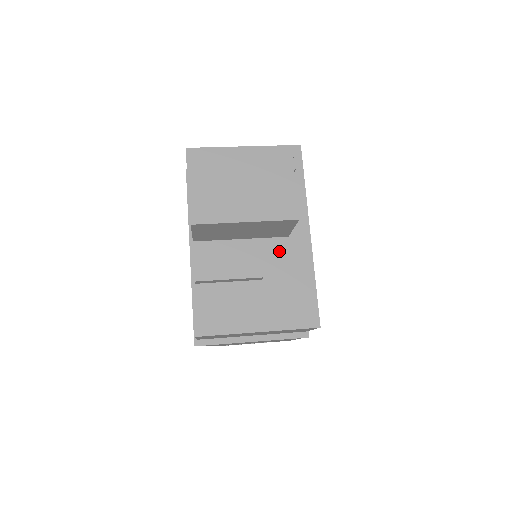
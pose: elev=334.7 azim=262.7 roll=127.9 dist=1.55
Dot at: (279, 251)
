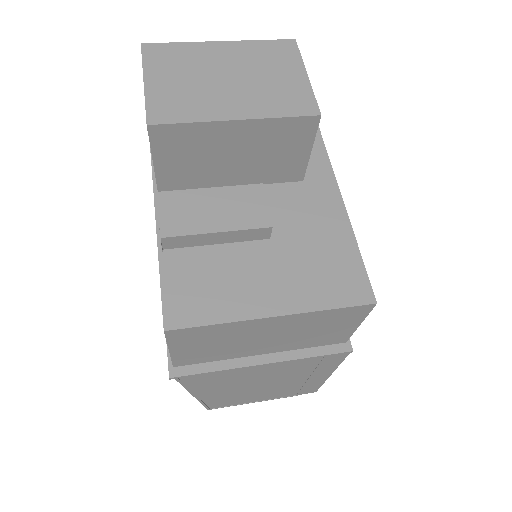
Dot at: (292, 200)
